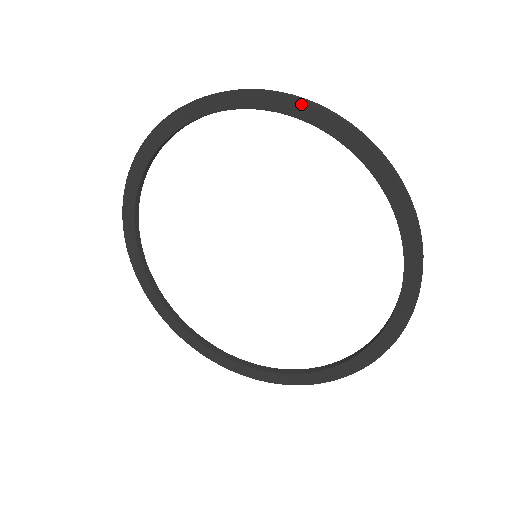
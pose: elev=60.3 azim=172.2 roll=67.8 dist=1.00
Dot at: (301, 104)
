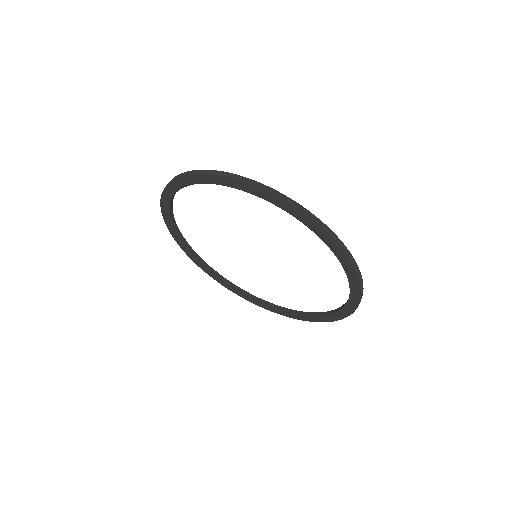
Dot at: (219, 178)
